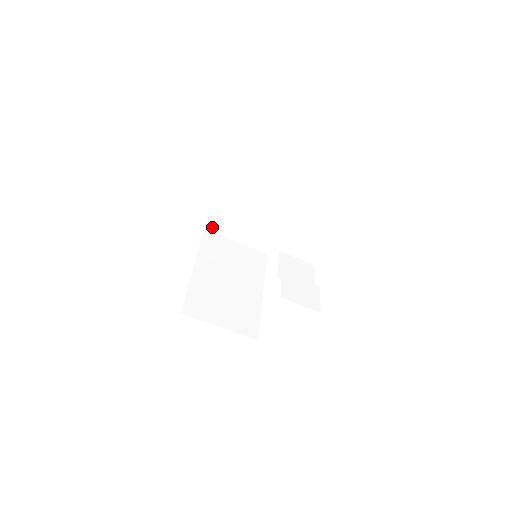
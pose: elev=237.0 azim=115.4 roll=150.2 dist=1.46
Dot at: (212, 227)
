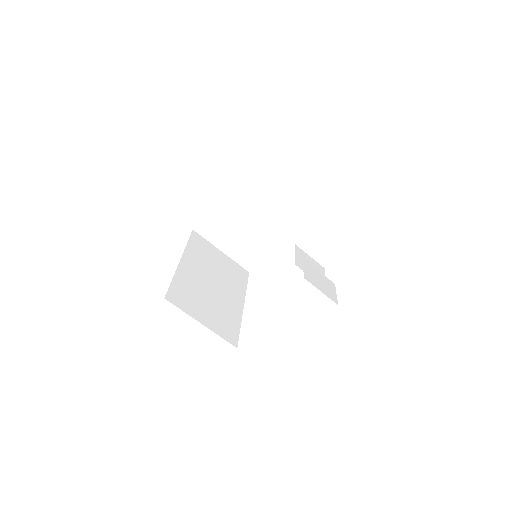
Dot at: (202, 229)
